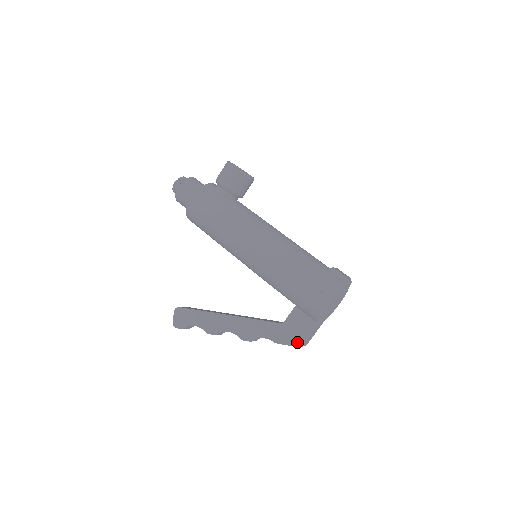
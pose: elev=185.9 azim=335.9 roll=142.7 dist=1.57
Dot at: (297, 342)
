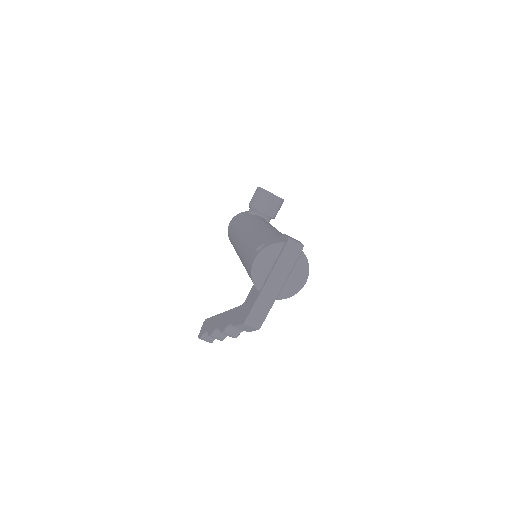
Dot at: (244, 318)
